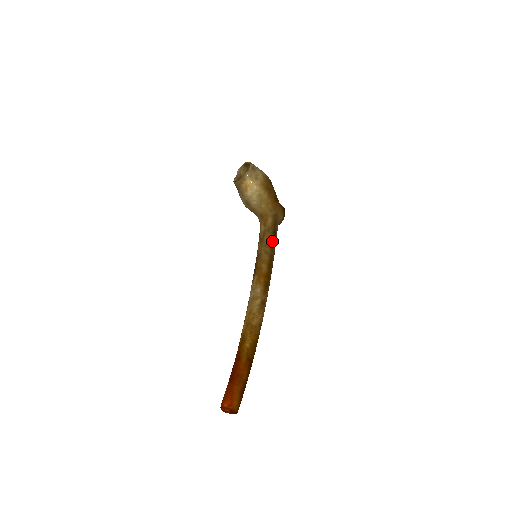
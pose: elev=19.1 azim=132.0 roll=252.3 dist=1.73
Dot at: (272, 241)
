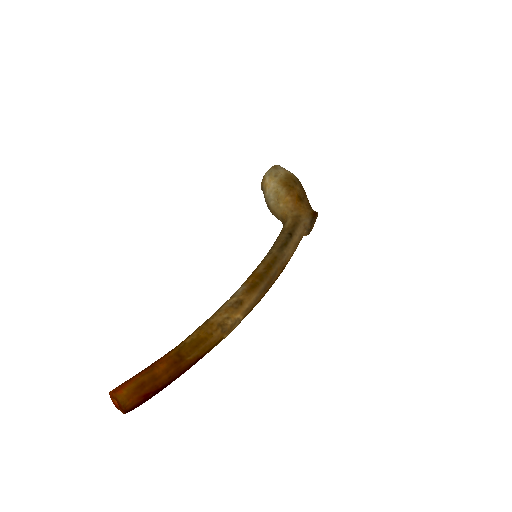
Dot at: (283, 242)
